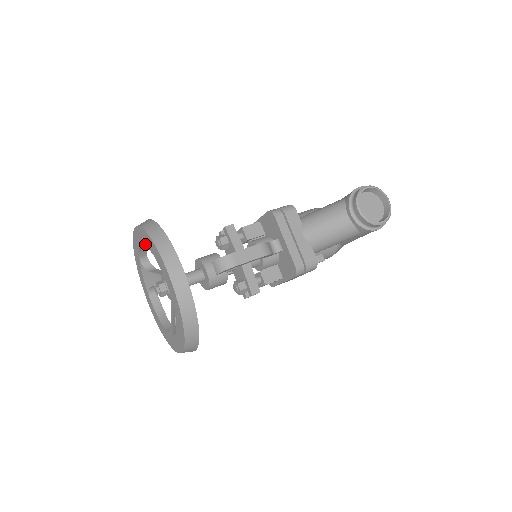
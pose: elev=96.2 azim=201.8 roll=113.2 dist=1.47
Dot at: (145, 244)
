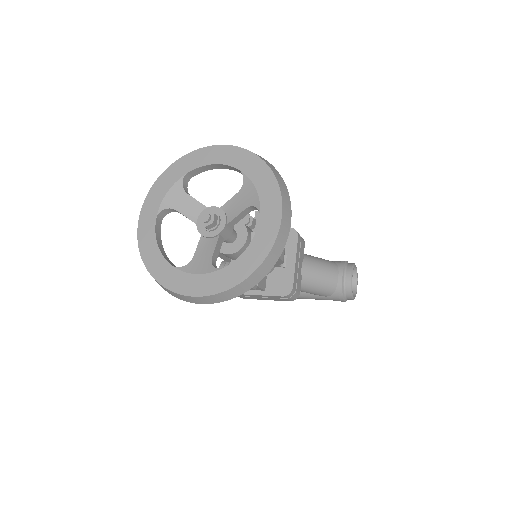
Dot at: (239, 168)
